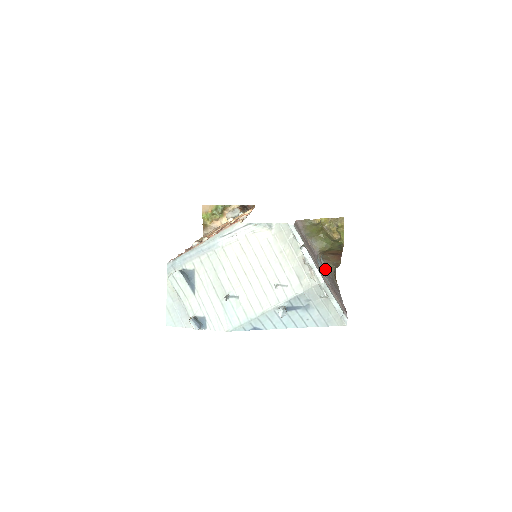
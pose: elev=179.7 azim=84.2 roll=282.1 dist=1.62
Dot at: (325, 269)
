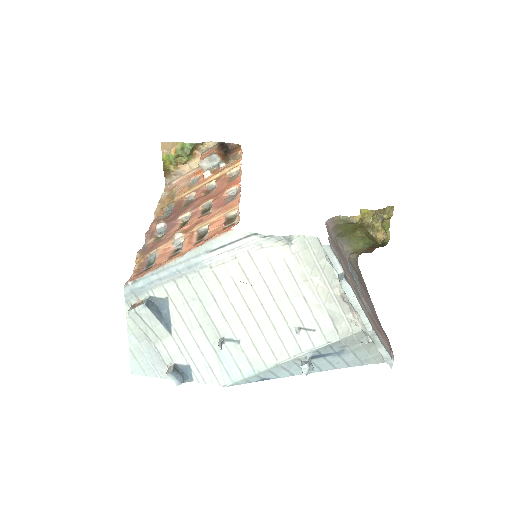
Dot at: (350, 260)
